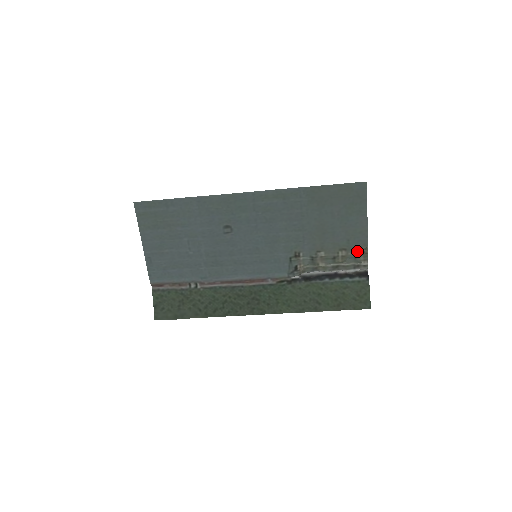
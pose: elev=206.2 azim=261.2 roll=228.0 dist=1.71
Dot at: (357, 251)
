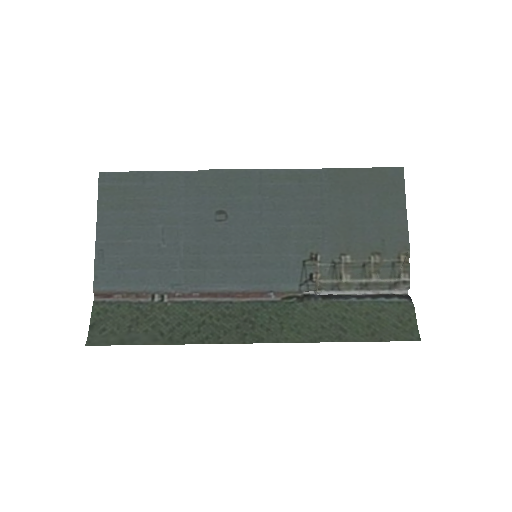
Dot at: (395, 257)
